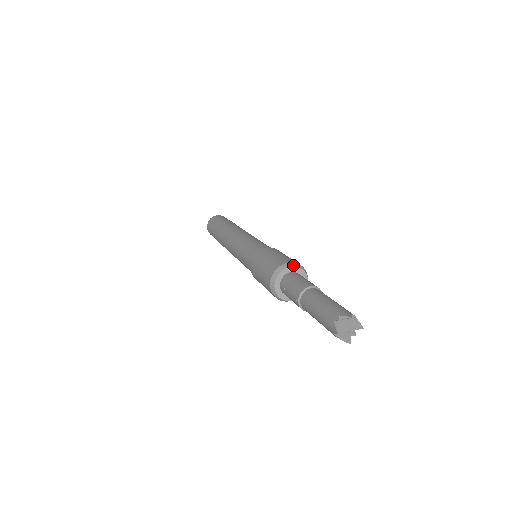
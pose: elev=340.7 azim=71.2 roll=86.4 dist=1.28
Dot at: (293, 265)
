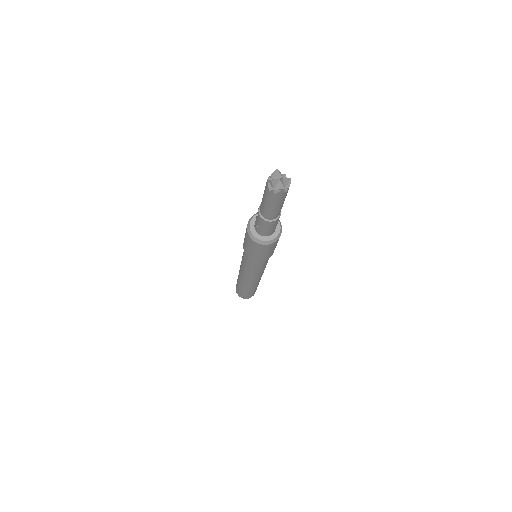
Dot at: occluded
